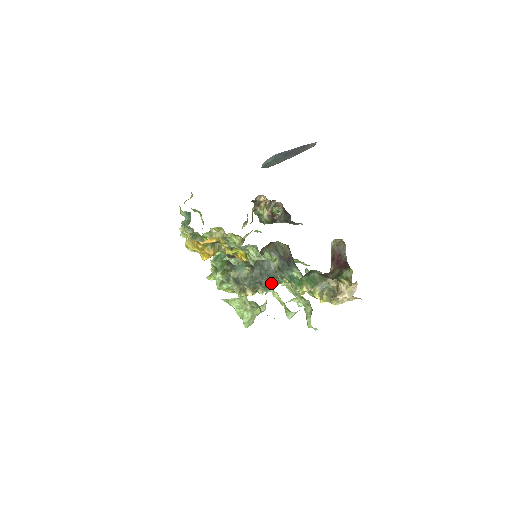
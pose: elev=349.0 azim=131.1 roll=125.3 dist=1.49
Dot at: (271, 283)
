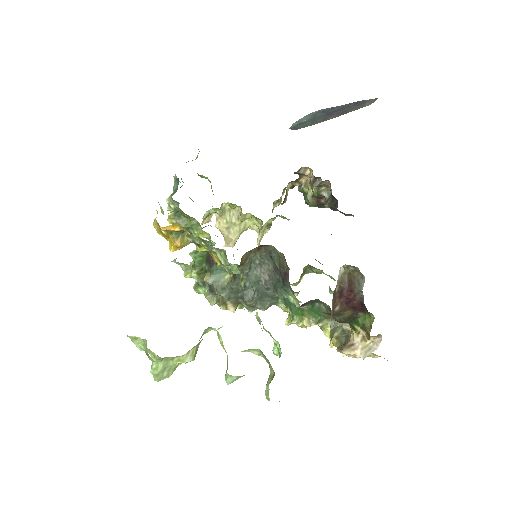
Dot at: (261, 302)
